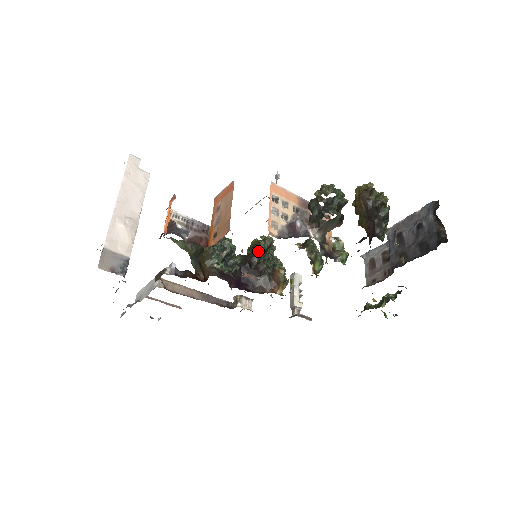
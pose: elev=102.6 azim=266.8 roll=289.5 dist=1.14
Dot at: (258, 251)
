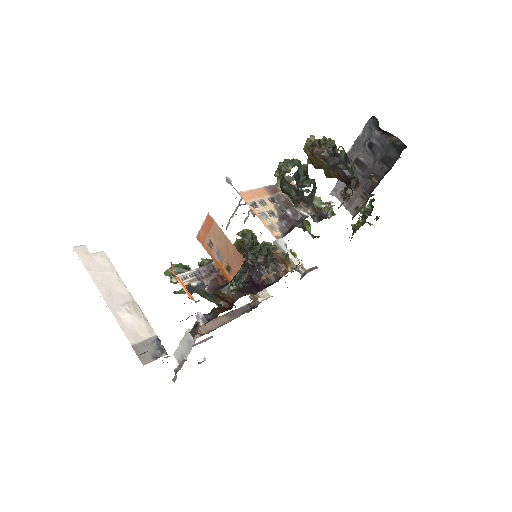
Dot at: (248, 249)
